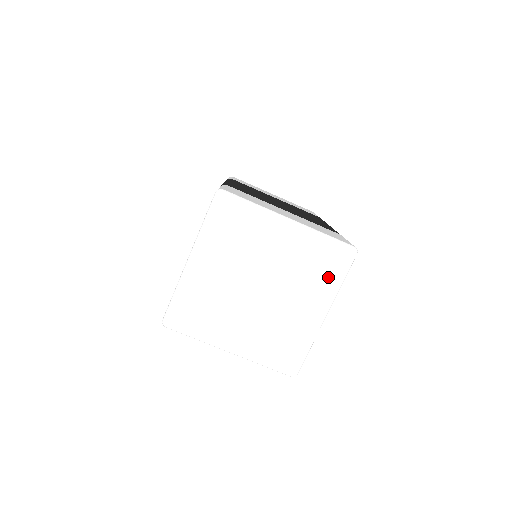
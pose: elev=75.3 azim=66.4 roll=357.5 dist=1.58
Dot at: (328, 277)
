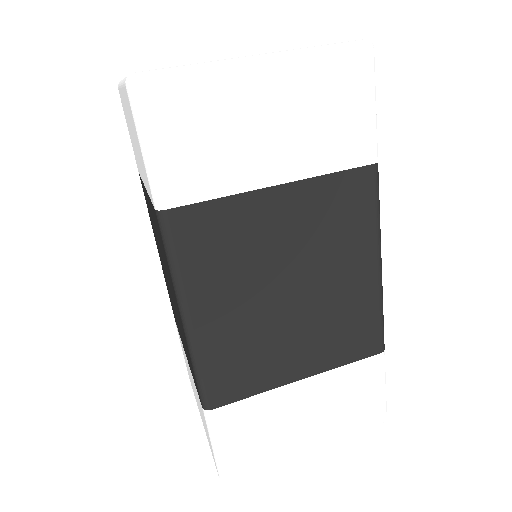
Dot at: occluded
